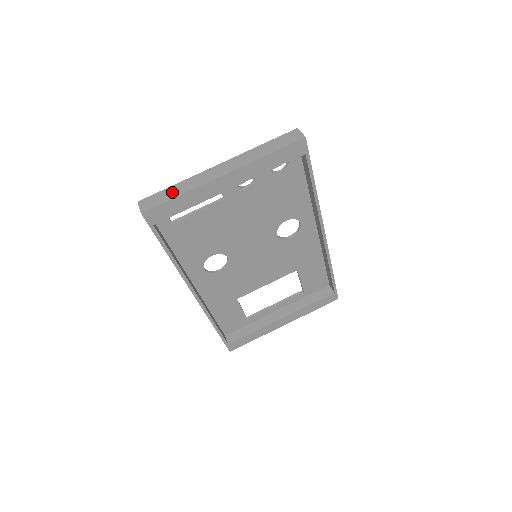
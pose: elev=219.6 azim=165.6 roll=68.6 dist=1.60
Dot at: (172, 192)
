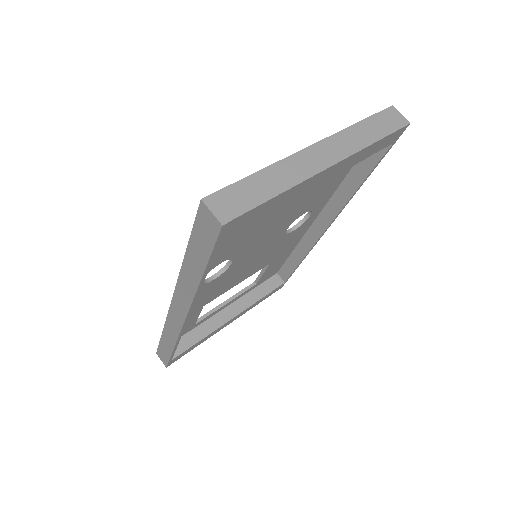
Dot at: (260, 187)
